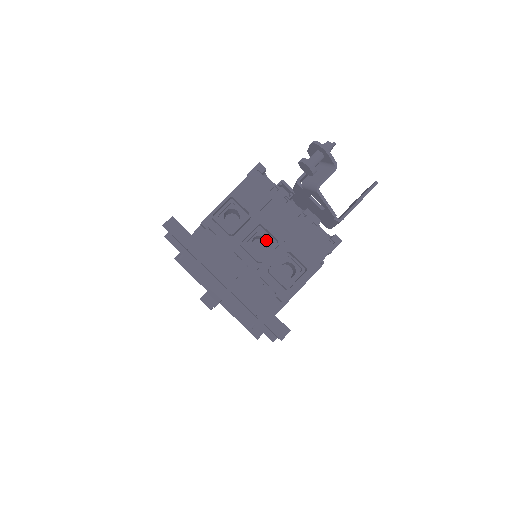
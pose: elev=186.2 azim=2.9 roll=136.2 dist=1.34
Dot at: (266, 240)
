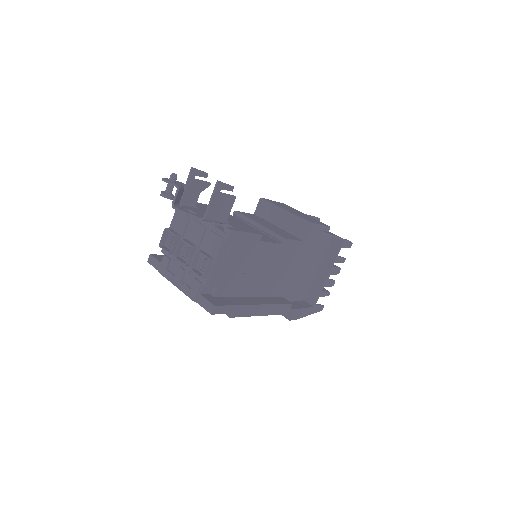
Dot at: occluded
